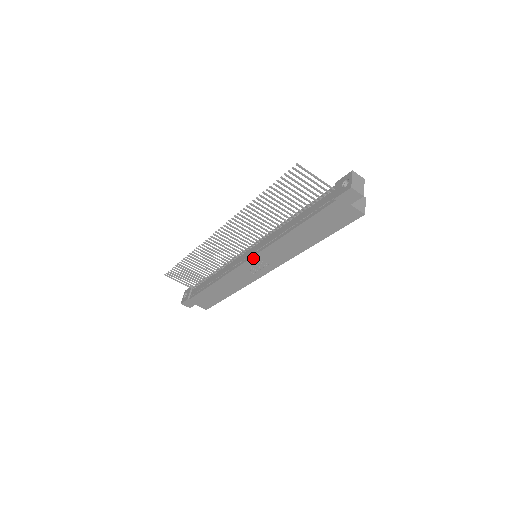
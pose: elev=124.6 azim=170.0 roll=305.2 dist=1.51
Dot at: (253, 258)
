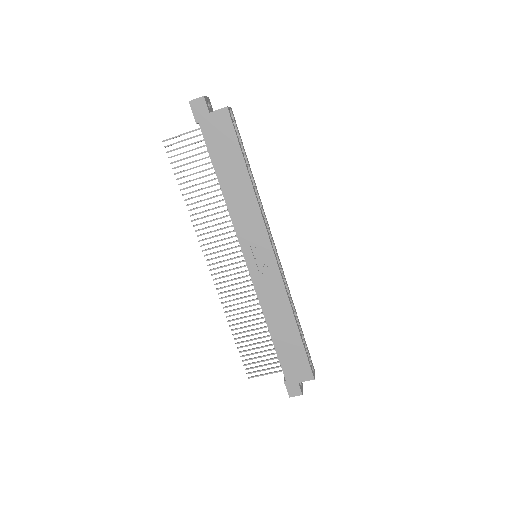
Dot at: (245, 253)
